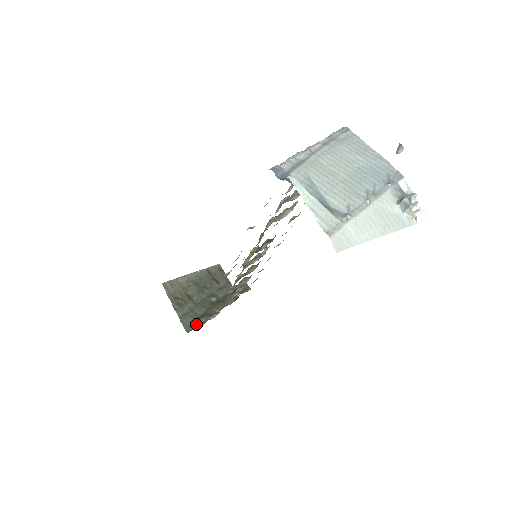
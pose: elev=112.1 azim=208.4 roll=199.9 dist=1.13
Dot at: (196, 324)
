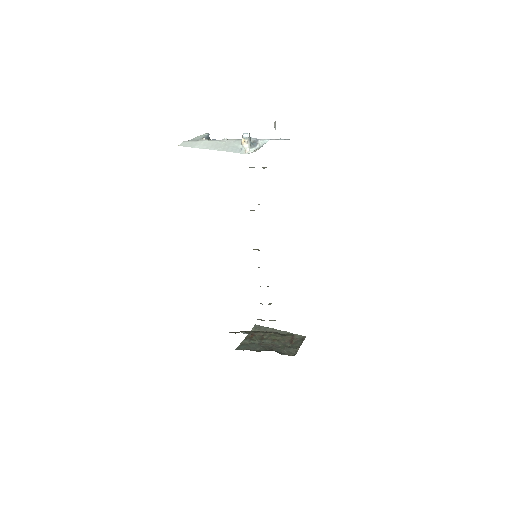
Dot at: (232, 332)
